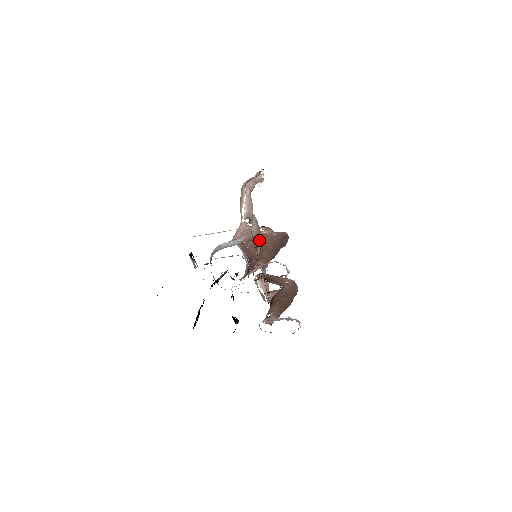
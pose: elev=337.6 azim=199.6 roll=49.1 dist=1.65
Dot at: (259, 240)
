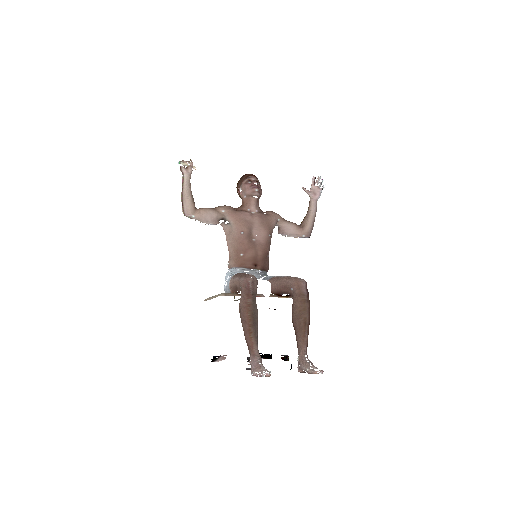
Dot at: (245, 232)
